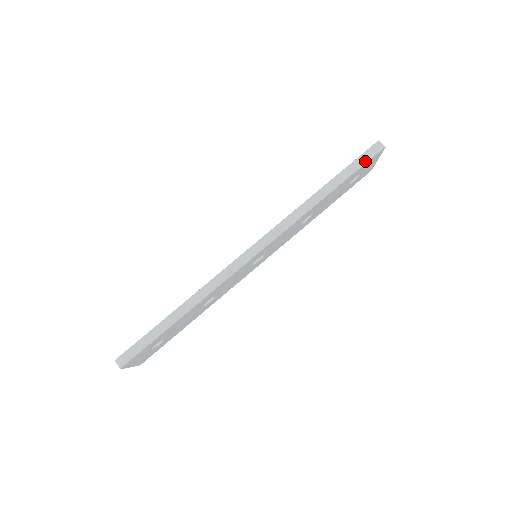
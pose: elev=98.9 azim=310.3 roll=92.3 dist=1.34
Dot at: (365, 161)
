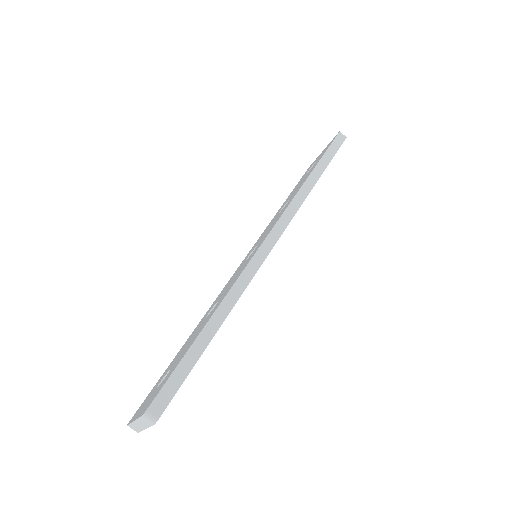
Dot at: (337, 149)
